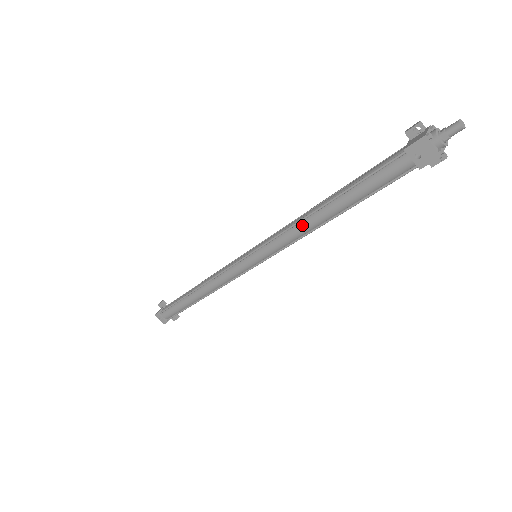
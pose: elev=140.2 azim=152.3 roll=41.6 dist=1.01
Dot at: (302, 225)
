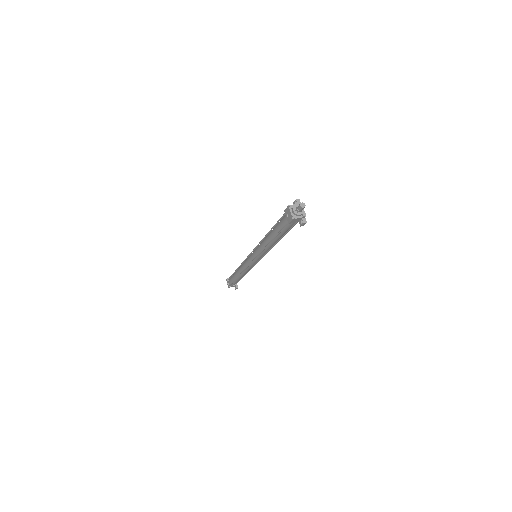
Dot at: (263, 241)
